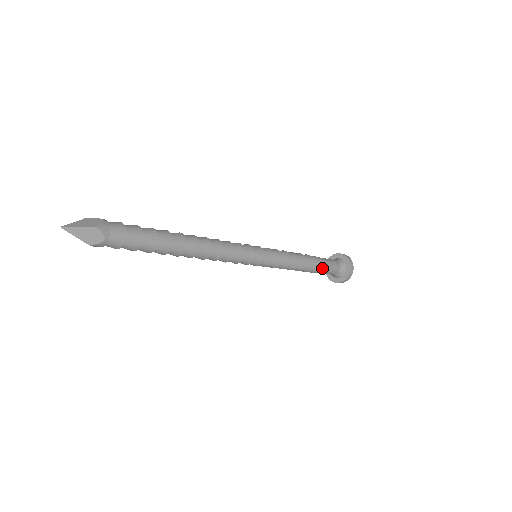
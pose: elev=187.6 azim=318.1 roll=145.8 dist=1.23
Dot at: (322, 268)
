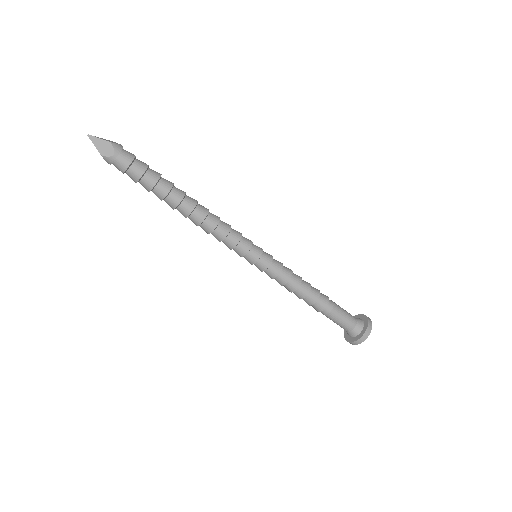
Dot at: (332, 301)
